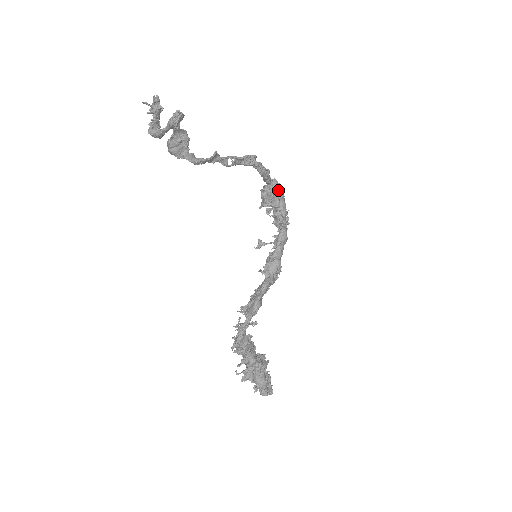
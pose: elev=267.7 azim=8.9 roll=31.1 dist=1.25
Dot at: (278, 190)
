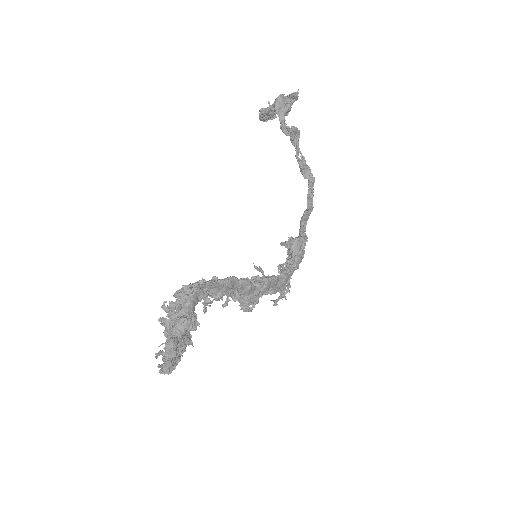
Dot at: (304, 243)
